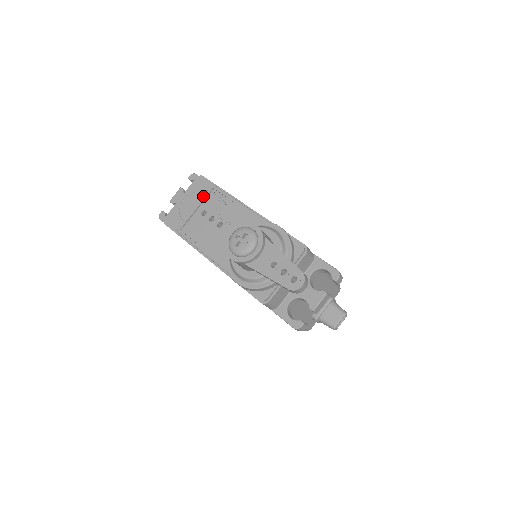
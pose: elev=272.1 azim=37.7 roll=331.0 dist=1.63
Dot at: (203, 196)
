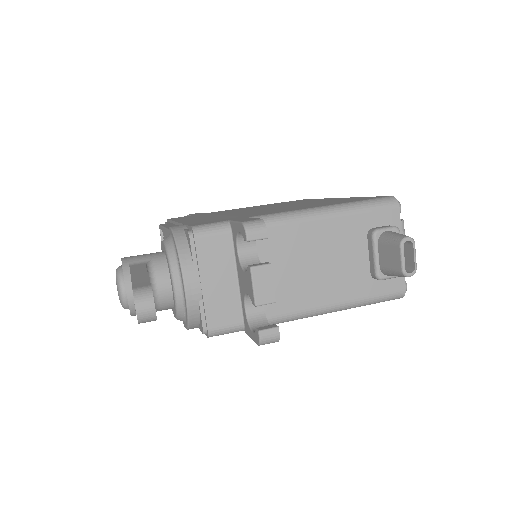
Dot at: (161, 244)
